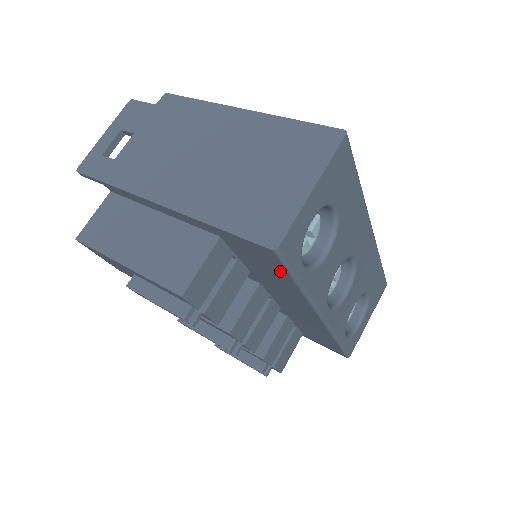
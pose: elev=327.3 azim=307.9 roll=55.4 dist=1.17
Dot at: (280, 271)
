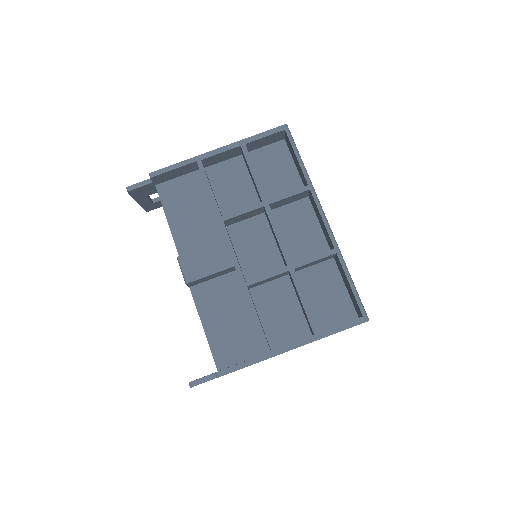
Dot at: occluded
